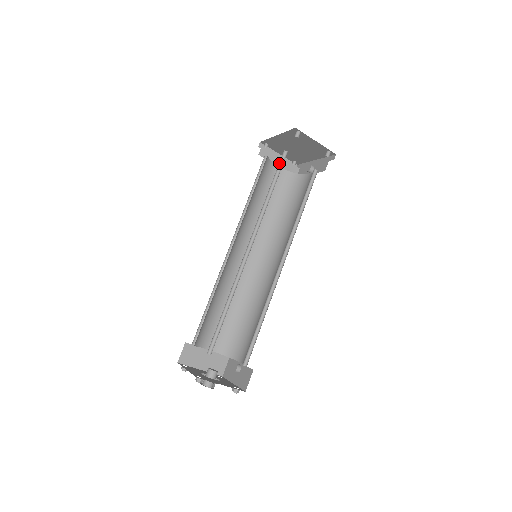
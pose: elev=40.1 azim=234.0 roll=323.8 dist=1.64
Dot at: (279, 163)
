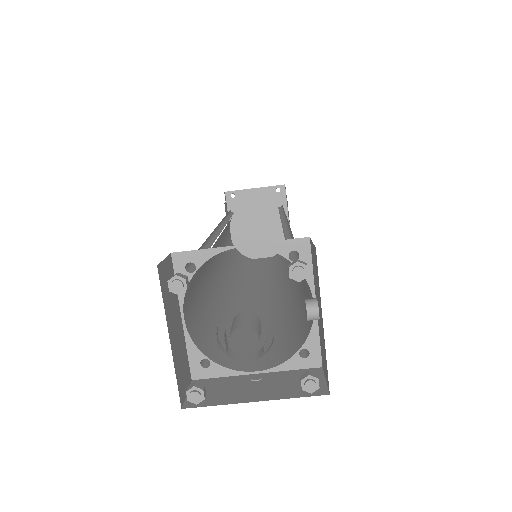
Dot at: occluded
